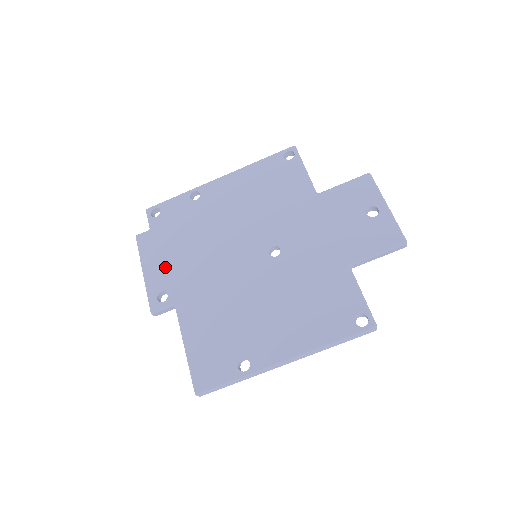
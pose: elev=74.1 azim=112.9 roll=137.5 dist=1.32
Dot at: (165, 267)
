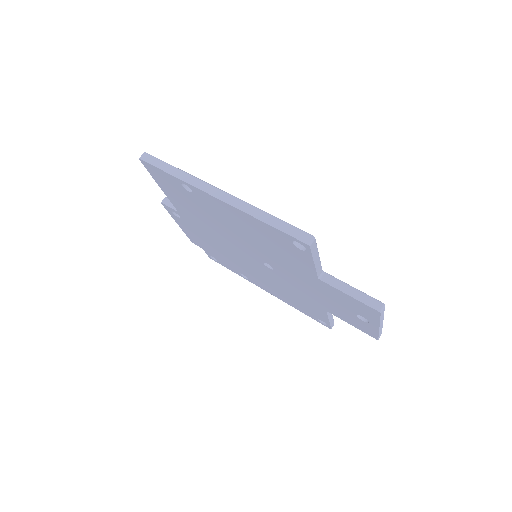
Dot at: occluded
